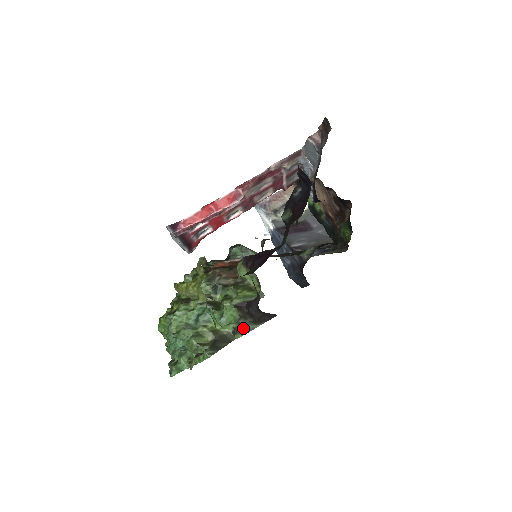
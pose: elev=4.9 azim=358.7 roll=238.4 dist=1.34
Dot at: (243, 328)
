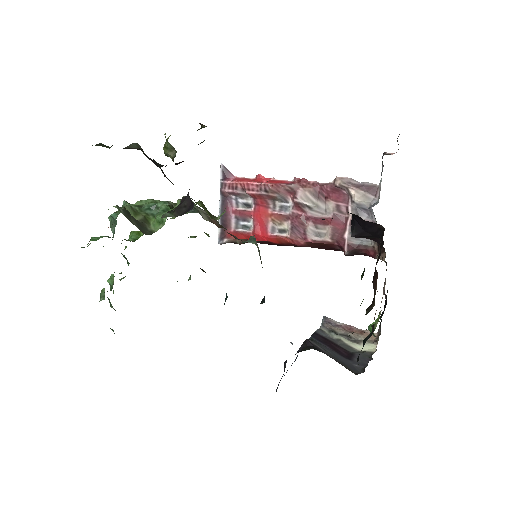
Dot at: (163, 216)
